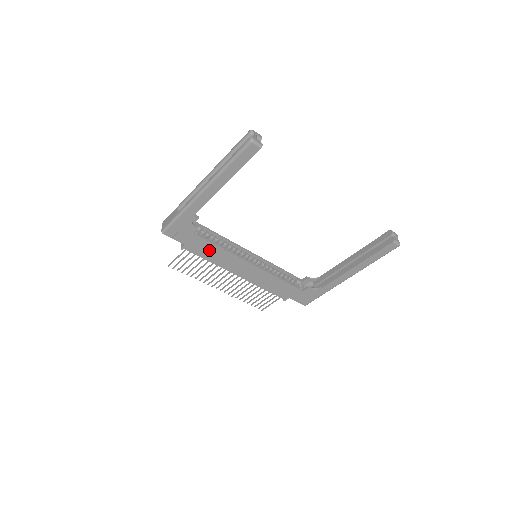
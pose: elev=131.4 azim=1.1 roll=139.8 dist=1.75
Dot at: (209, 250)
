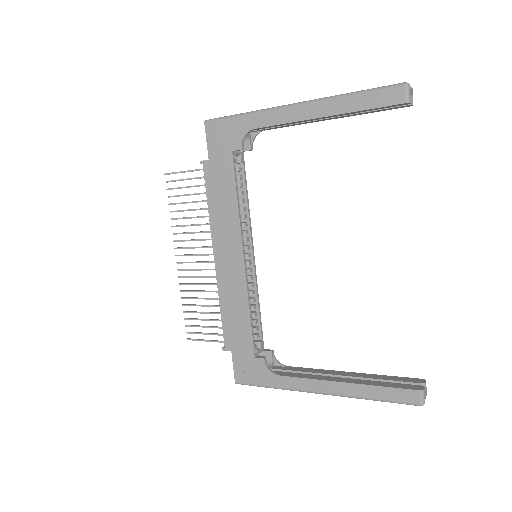
Dot at: (223, 191)
